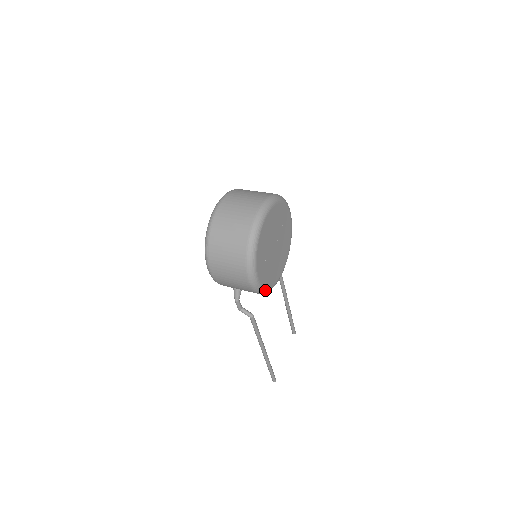
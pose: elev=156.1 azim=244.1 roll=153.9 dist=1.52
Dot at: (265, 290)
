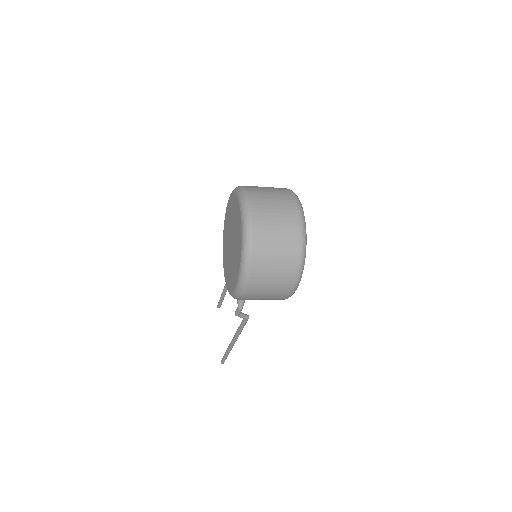
Dot at: occluded
